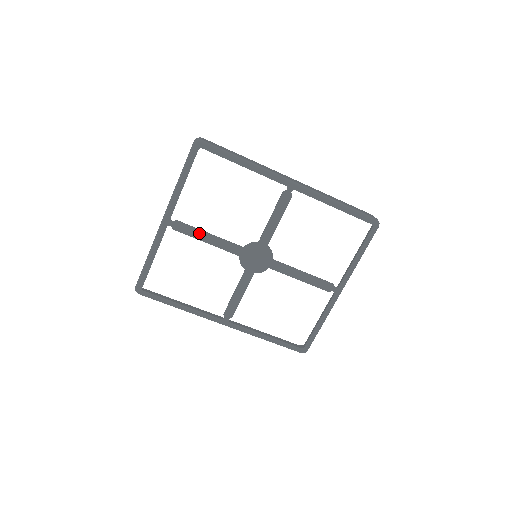
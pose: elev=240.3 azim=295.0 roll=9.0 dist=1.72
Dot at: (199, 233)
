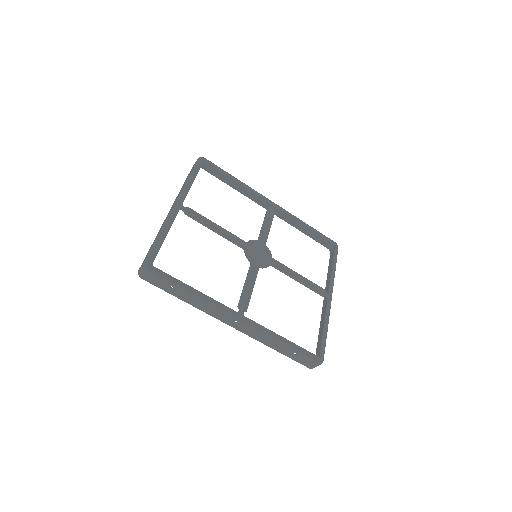
Dot at: (208, 222)
